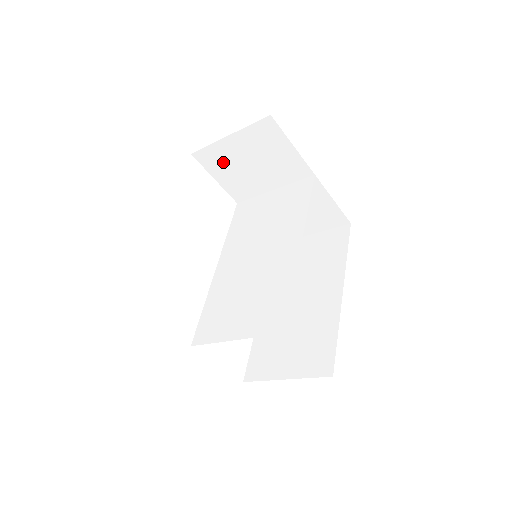
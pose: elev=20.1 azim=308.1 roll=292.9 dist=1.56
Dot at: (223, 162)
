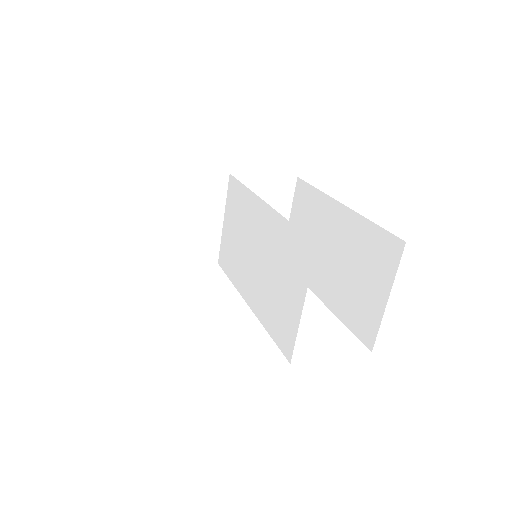
Dot at: (170, 244)
